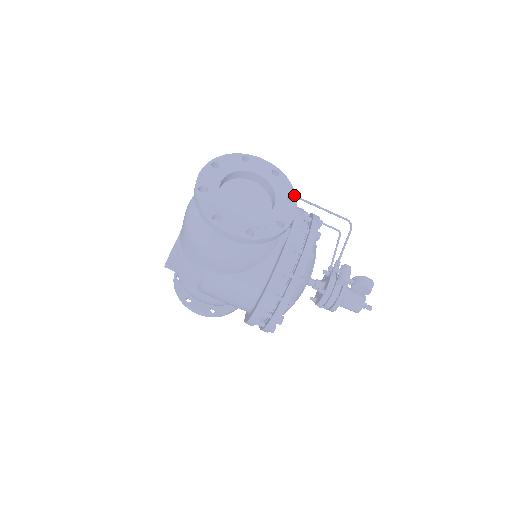
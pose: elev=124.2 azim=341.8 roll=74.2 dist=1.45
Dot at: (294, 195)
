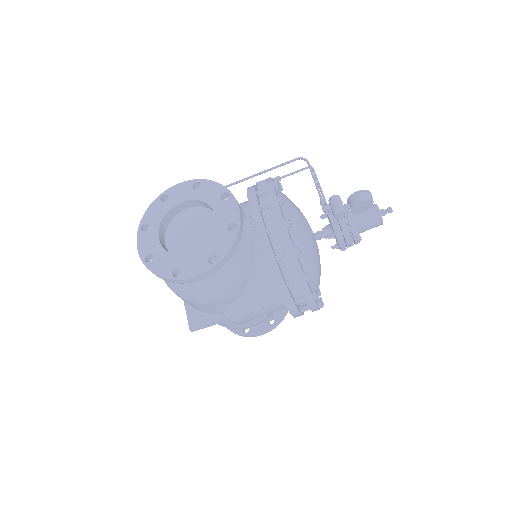
Dot at: (225, 190)
